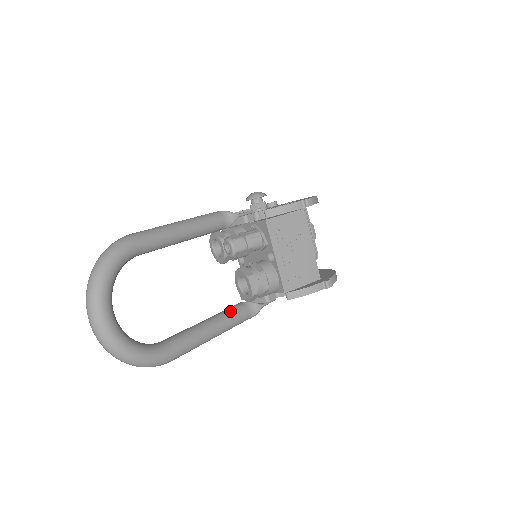
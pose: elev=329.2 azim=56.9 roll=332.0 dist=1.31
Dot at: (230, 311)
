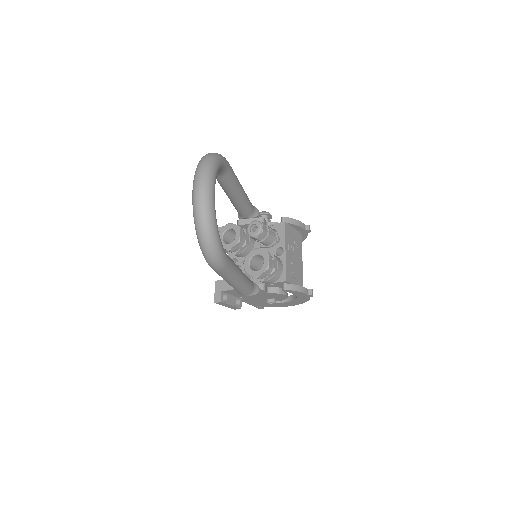
Dot at: occluded
